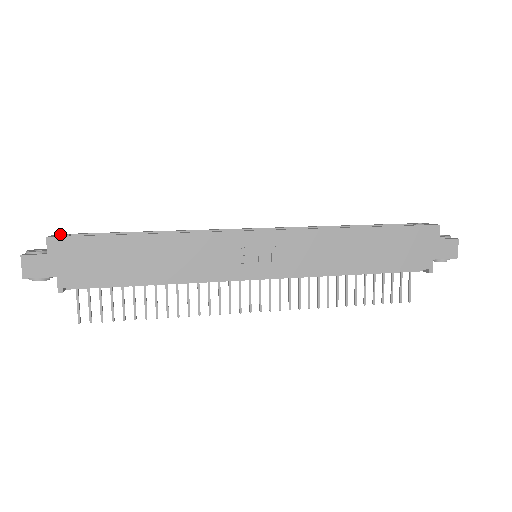
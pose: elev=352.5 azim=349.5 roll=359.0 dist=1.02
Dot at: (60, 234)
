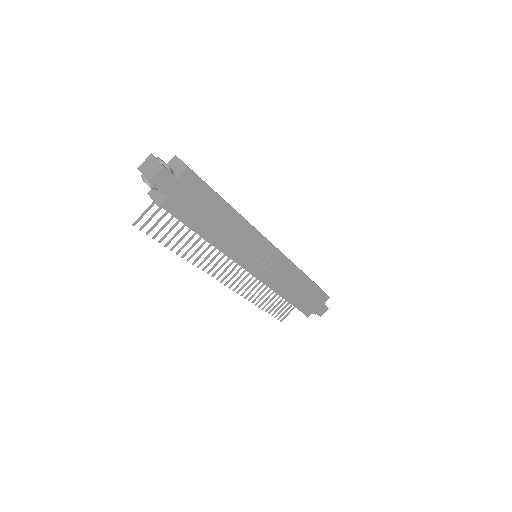
Dot at: occluded
